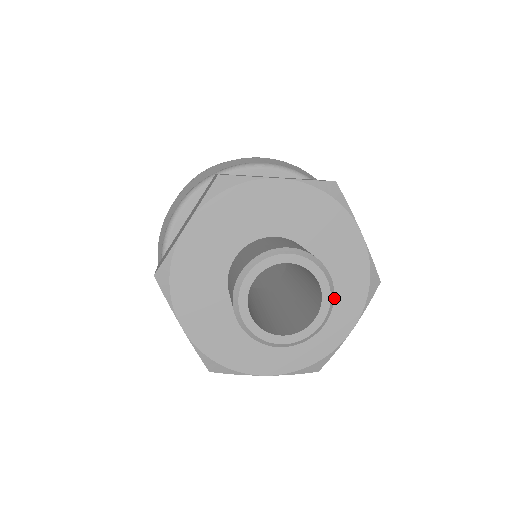
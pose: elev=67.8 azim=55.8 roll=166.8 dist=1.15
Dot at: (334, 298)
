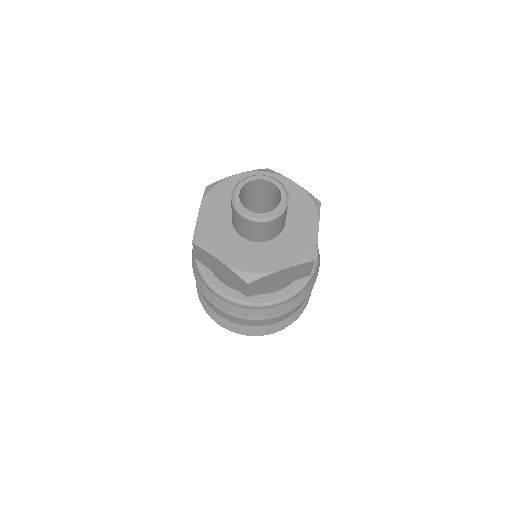
Dot at: (298, 215)
